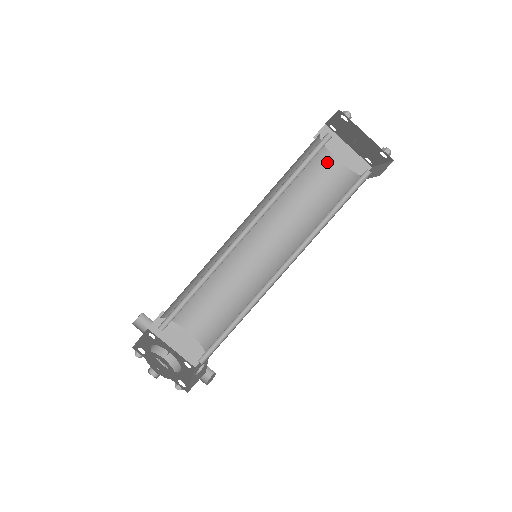
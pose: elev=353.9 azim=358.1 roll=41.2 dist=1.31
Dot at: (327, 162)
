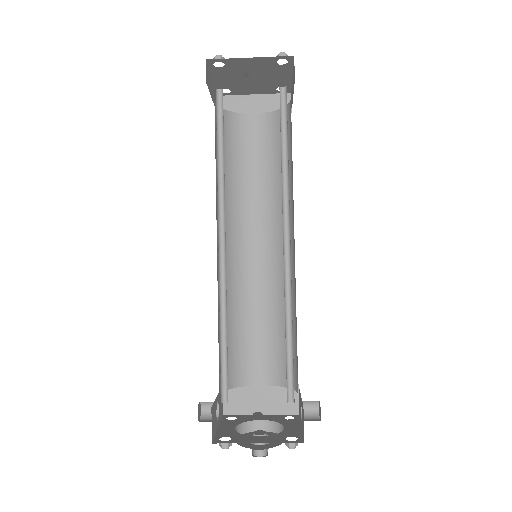
Dot at: (248, 124)
